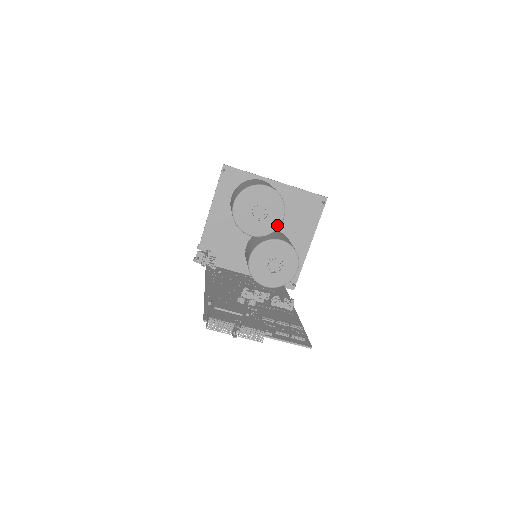
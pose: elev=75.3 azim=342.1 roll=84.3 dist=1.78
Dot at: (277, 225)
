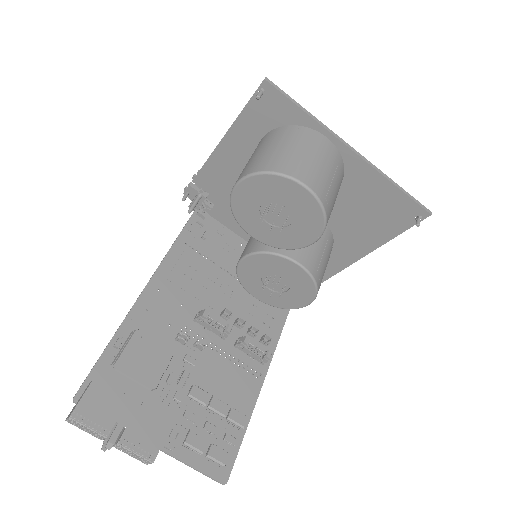
Dot at: (300, 245)
